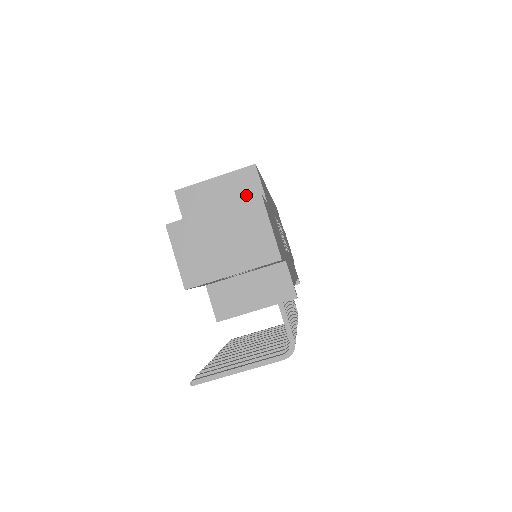
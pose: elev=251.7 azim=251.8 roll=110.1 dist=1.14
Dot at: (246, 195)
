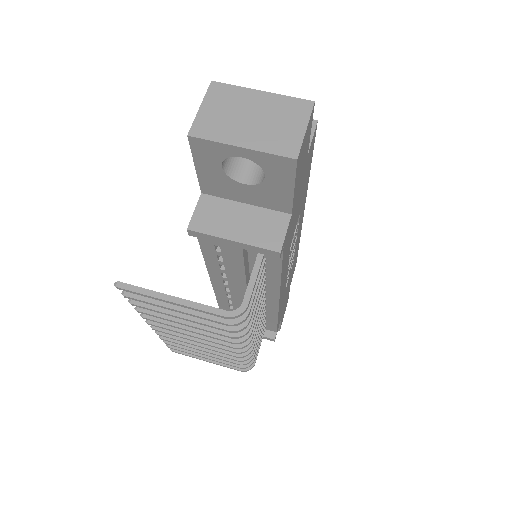
Dot at: occluded
